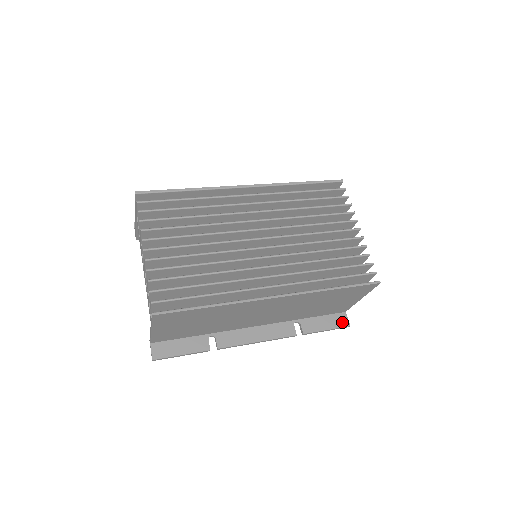
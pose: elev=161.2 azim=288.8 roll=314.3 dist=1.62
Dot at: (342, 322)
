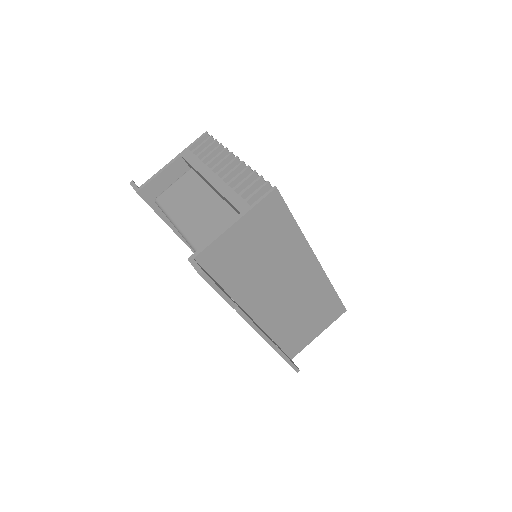
Dot at: occluded
